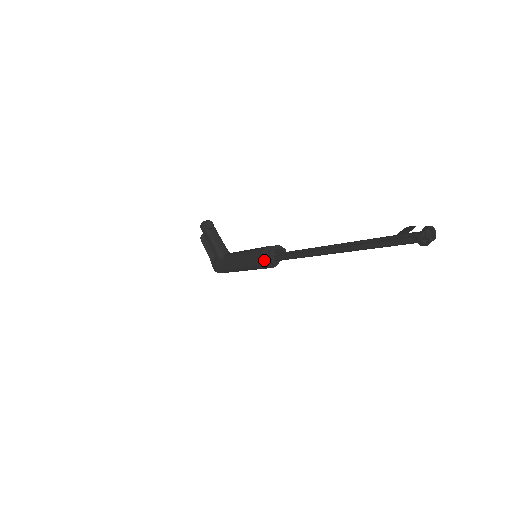
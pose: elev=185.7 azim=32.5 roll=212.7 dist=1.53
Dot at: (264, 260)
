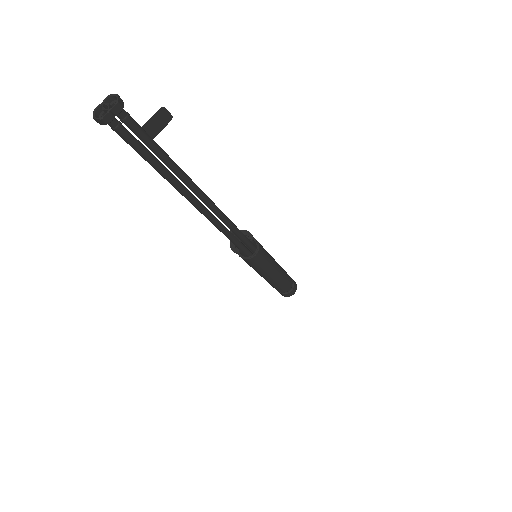
Dot at: (238, 254)
